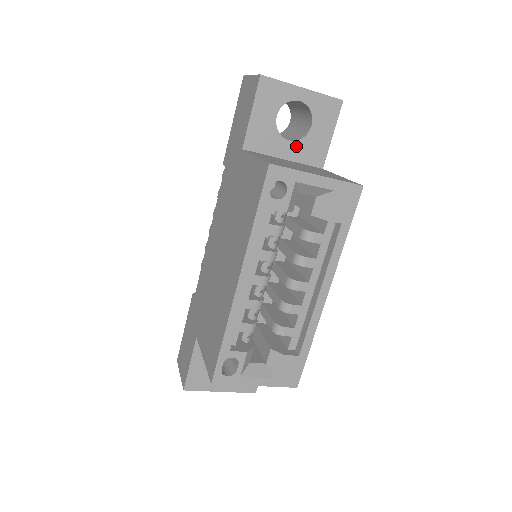
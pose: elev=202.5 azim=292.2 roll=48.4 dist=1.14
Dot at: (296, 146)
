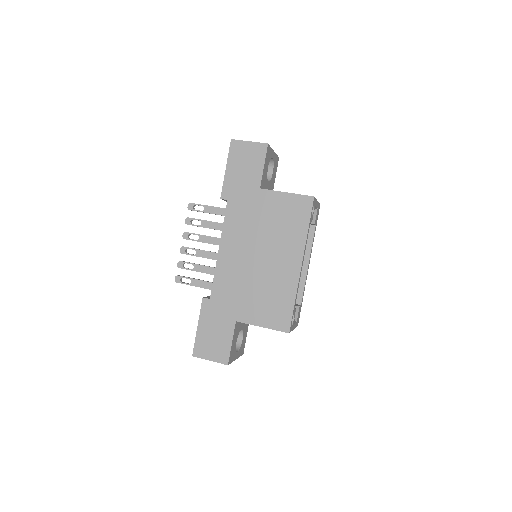
Dot at: (269, 185)
